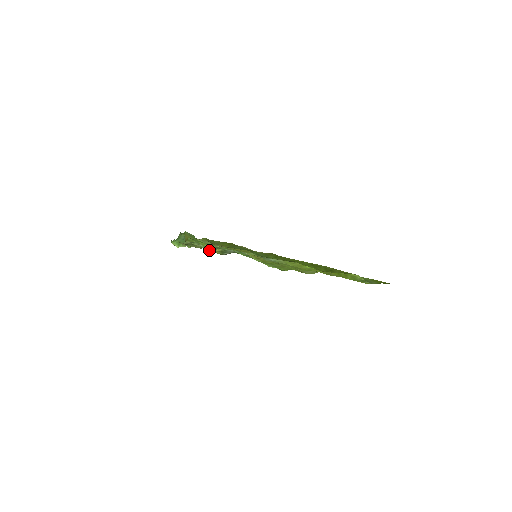
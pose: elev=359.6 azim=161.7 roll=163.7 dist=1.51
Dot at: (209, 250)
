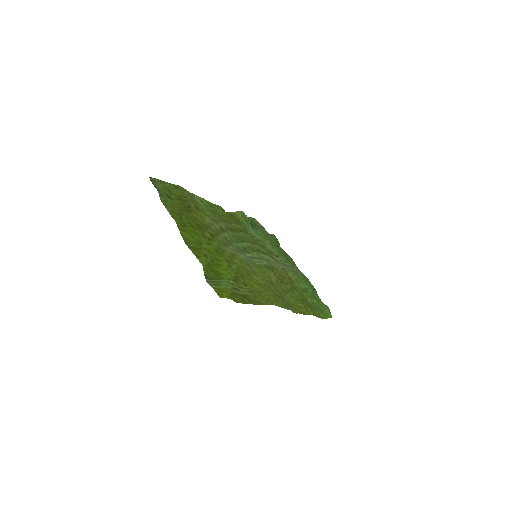
Dot at: occluded
